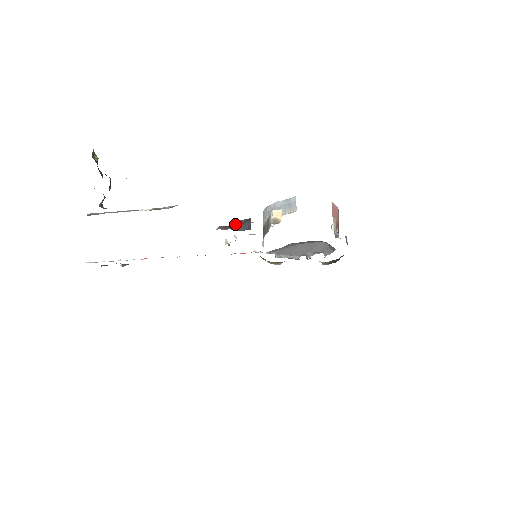
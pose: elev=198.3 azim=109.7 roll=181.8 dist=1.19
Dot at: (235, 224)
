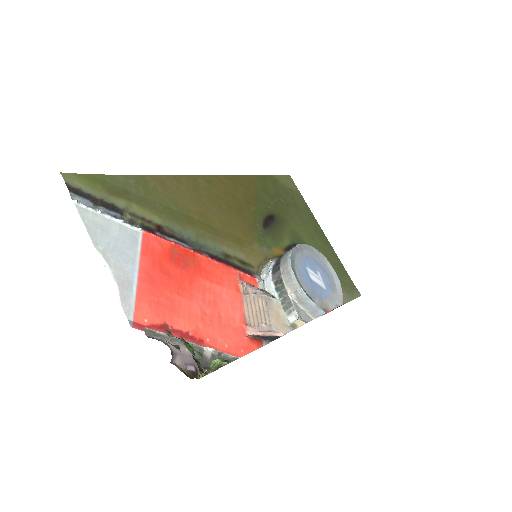
Dot at: (266, 337)
